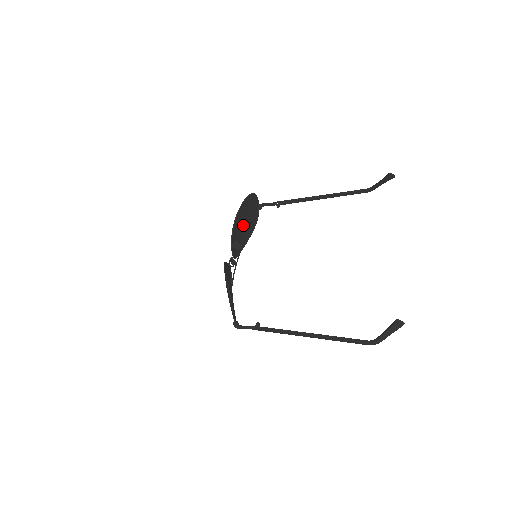
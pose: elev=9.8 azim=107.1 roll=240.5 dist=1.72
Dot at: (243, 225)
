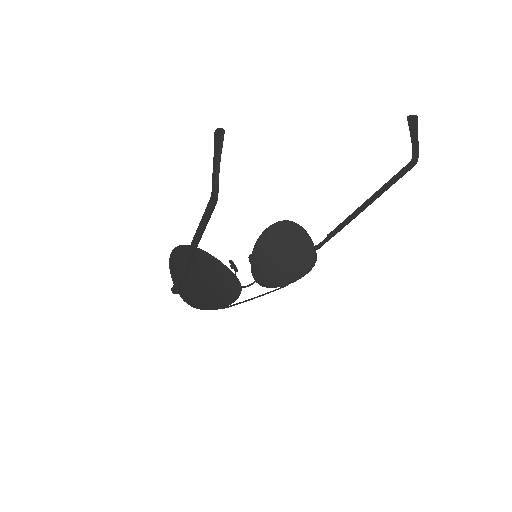
Dot at: (283, 257)
